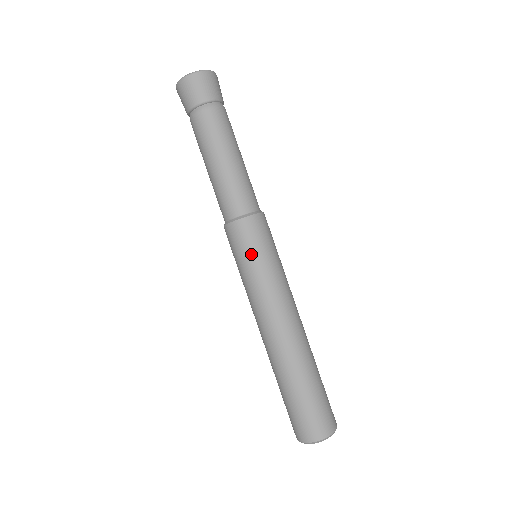
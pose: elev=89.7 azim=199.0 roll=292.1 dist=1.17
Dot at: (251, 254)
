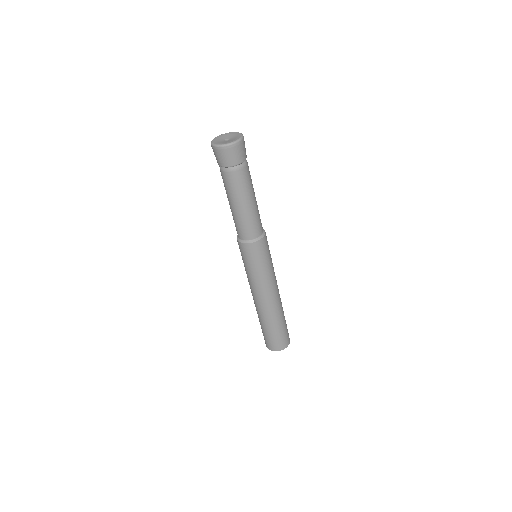
Dot at: (262, 261)
